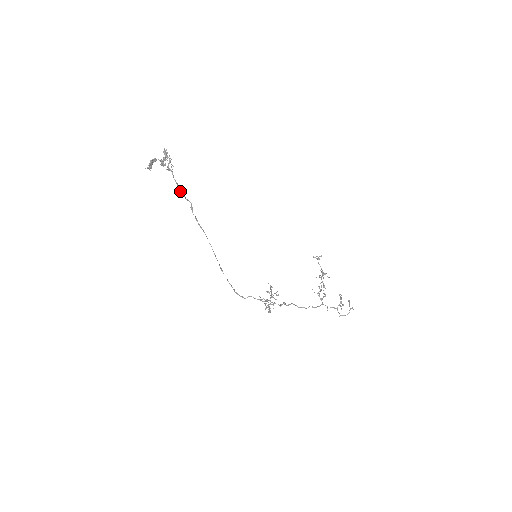
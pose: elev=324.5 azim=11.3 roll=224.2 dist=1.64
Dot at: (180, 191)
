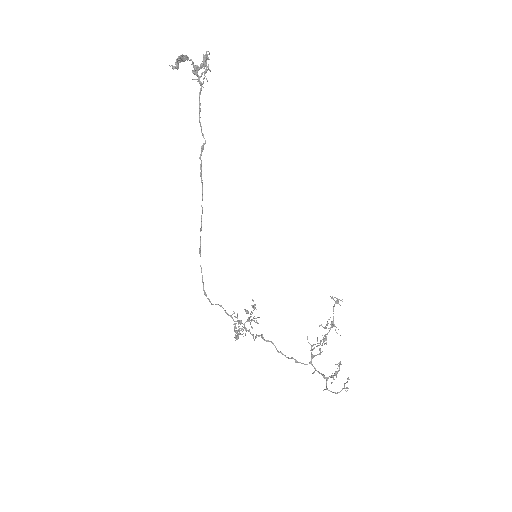
Dot at: (199, 118)
